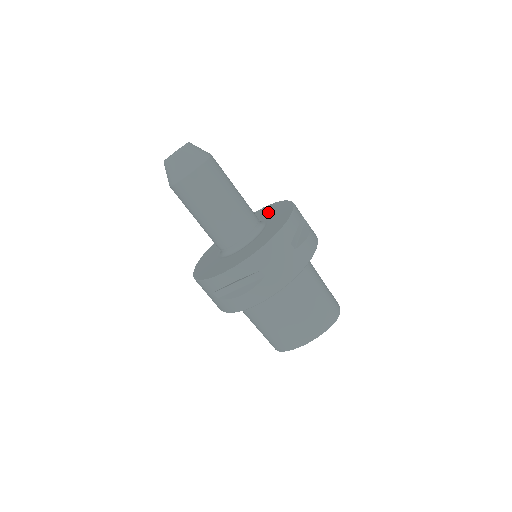
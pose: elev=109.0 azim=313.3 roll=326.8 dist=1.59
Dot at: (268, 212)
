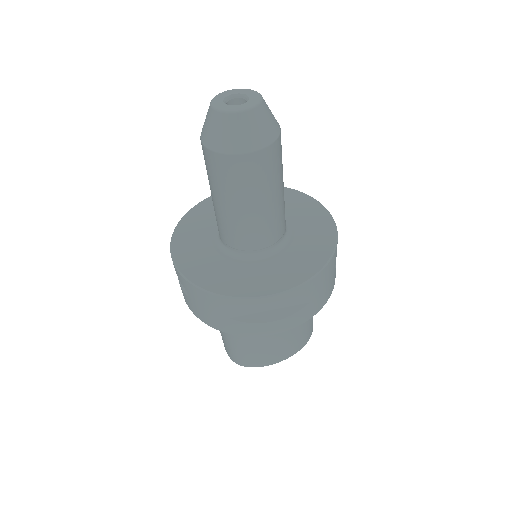
Dot at: occluded
